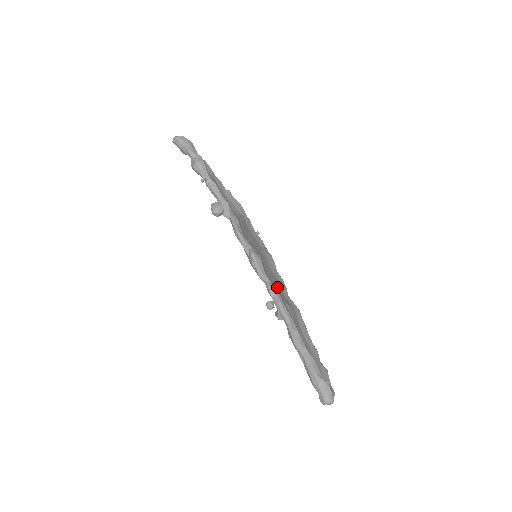
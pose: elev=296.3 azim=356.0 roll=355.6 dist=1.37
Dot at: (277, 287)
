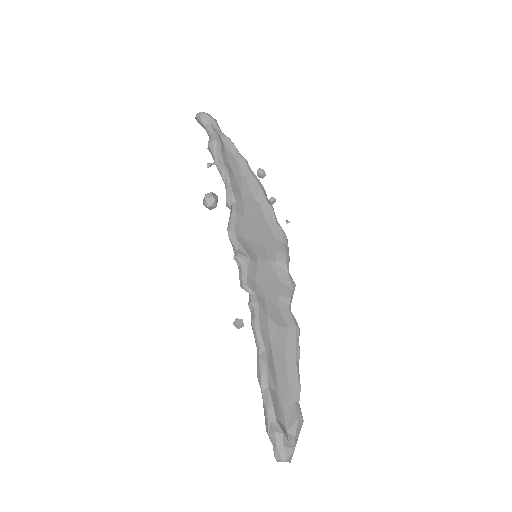
Dot at: (270, 297)
